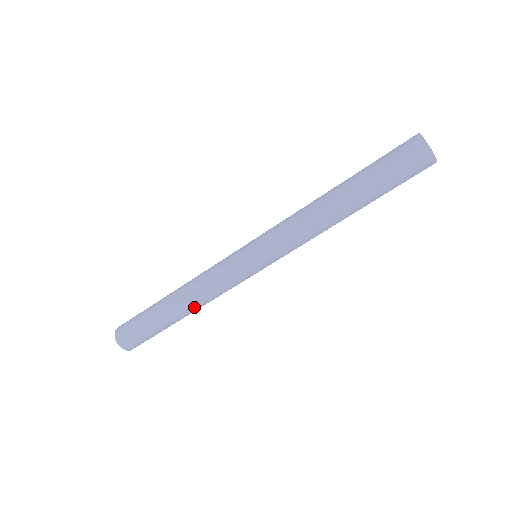
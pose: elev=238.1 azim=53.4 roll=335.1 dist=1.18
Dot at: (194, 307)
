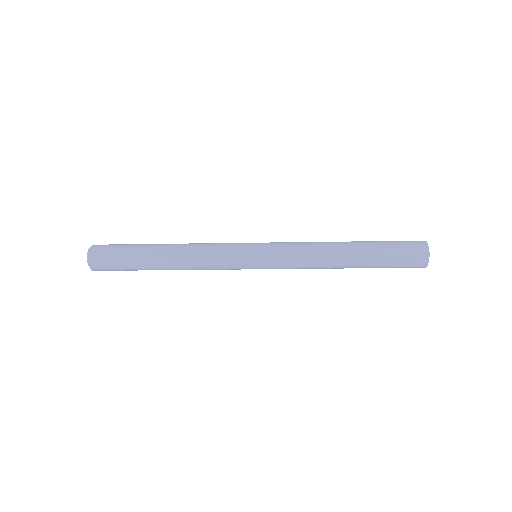
Dot at: occluded
